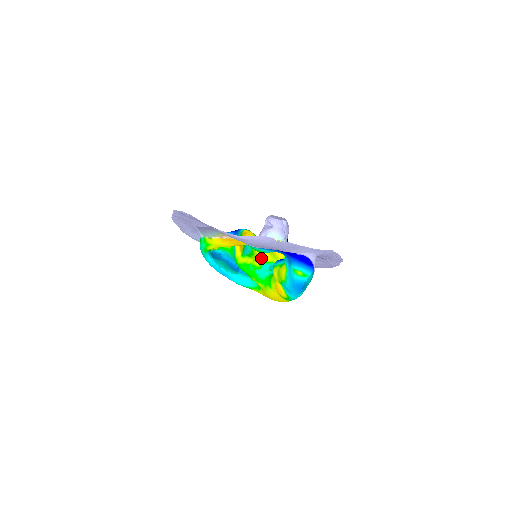
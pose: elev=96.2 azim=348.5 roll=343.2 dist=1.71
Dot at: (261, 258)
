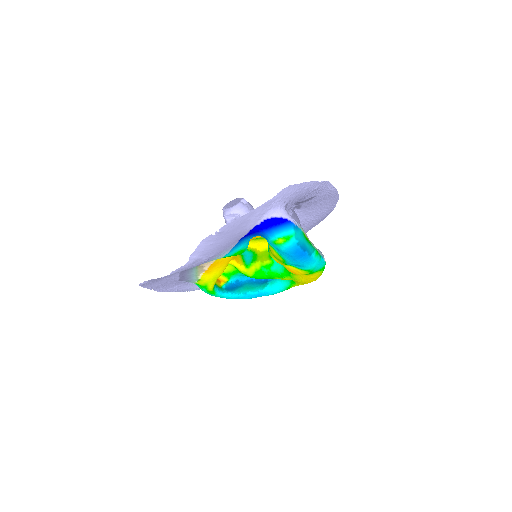
Dot at: (266, 252)
